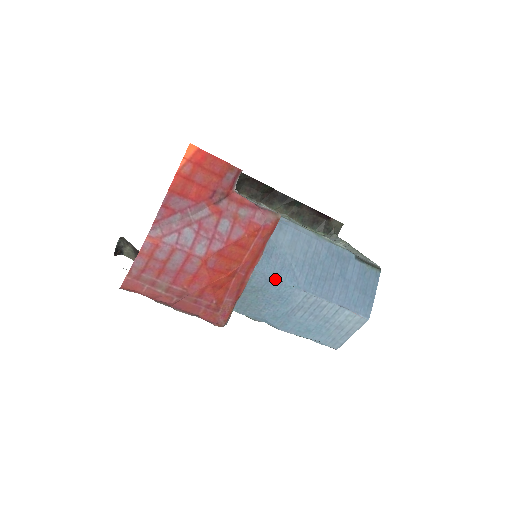
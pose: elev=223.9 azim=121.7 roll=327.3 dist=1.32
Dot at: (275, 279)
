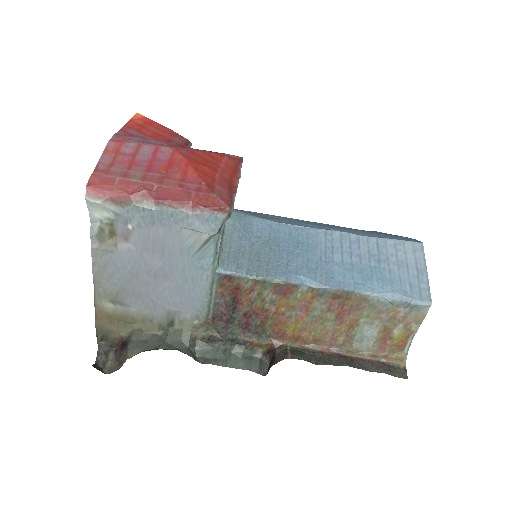
Dot at: (278, 224)
